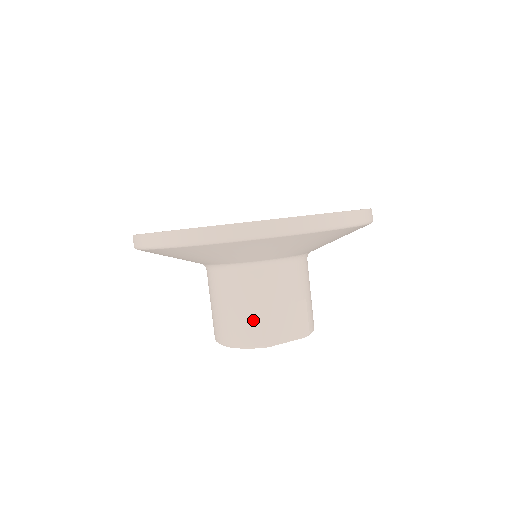
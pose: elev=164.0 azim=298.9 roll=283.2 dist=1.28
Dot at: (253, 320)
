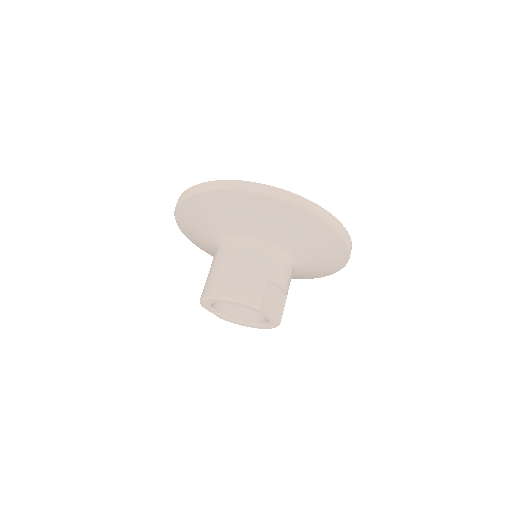
Dot at: (260, 285)
